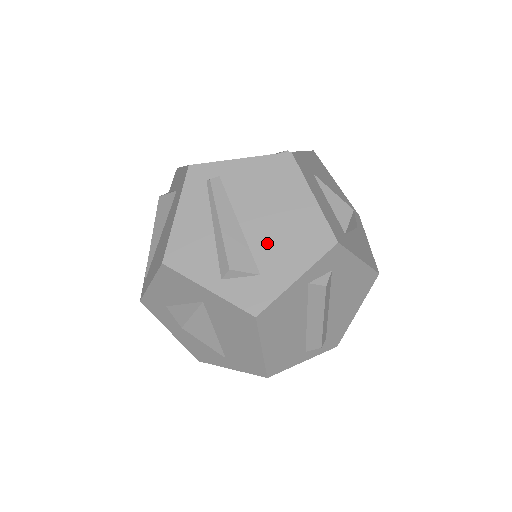
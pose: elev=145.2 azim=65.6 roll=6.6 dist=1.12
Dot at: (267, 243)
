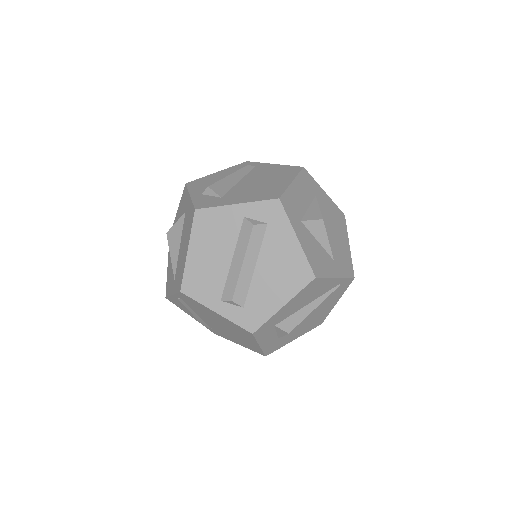
Dot at: (242, 189)
